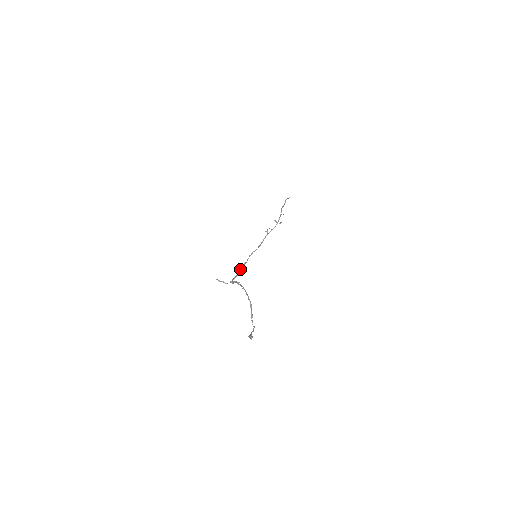
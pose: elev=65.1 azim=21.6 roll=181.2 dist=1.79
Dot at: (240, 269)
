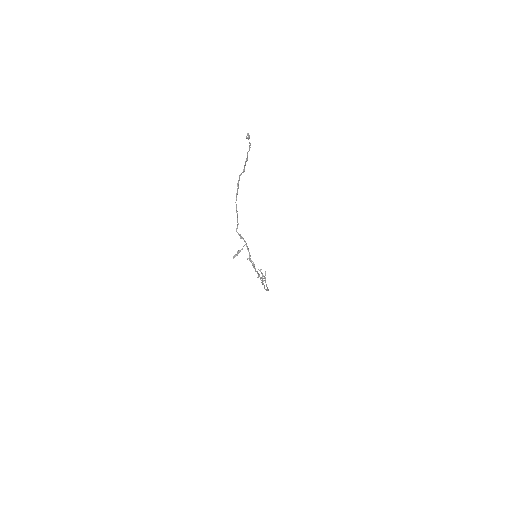
Dot at: occluded
